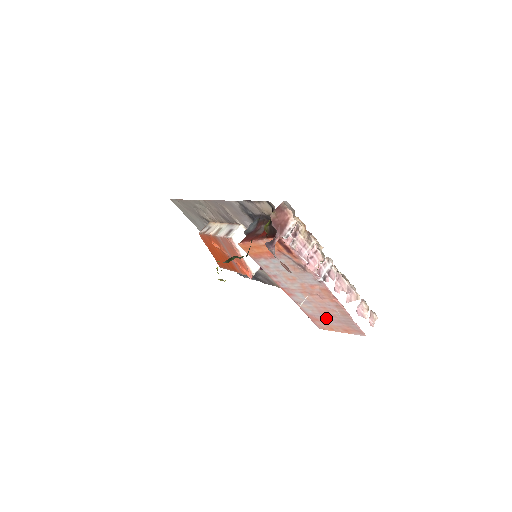
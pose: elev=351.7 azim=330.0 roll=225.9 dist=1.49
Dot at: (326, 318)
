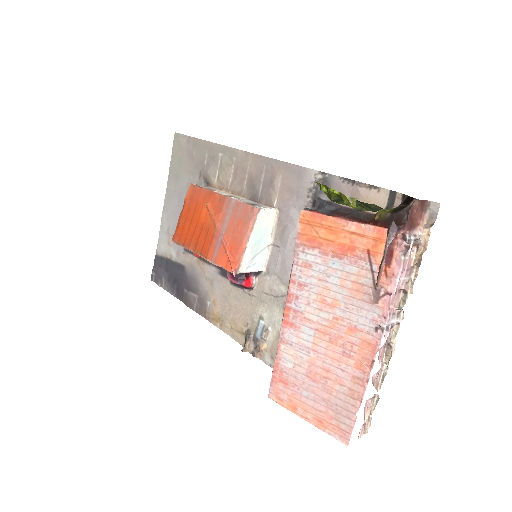
Dot at: (307, 387)
